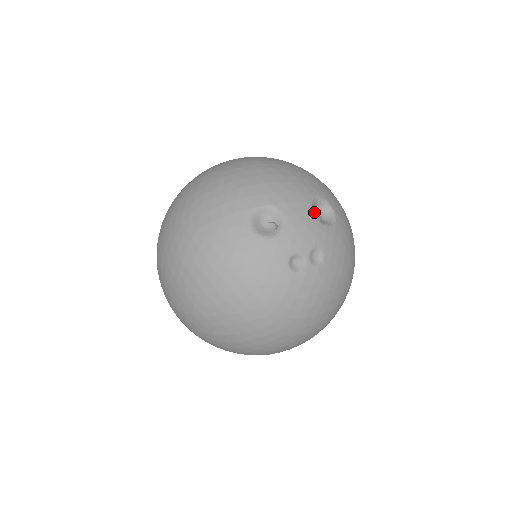
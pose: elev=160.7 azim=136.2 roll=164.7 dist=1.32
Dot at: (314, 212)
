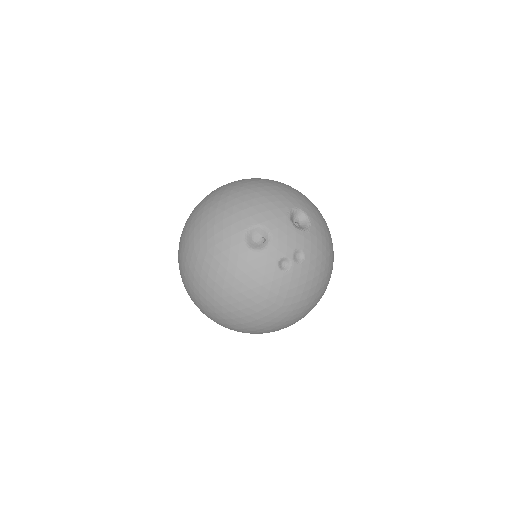
Dot at: (292, 222)
